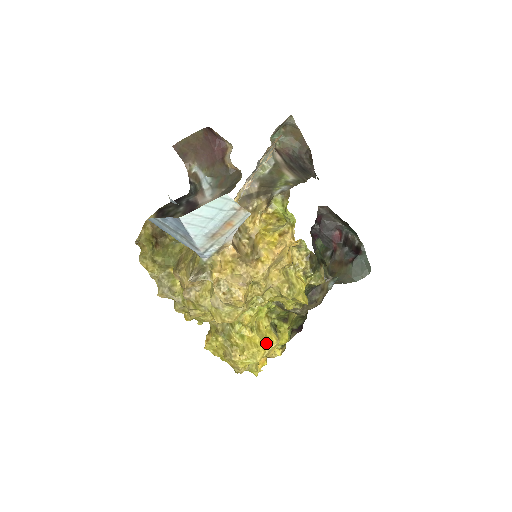
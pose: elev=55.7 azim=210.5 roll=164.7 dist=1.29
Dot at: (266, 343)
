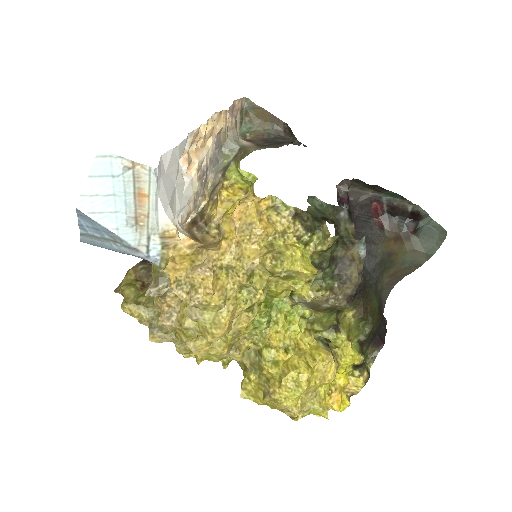
Dot at: (311, 362)
